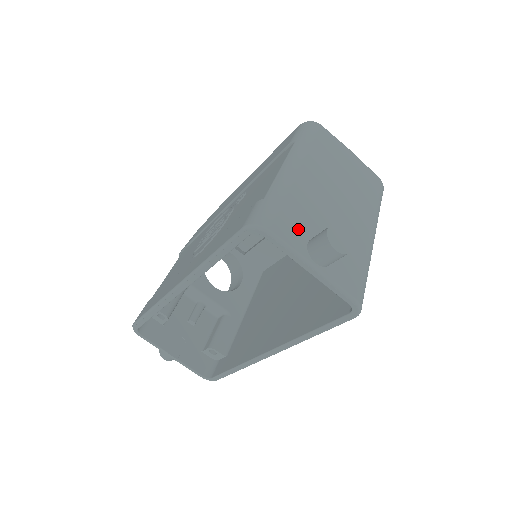
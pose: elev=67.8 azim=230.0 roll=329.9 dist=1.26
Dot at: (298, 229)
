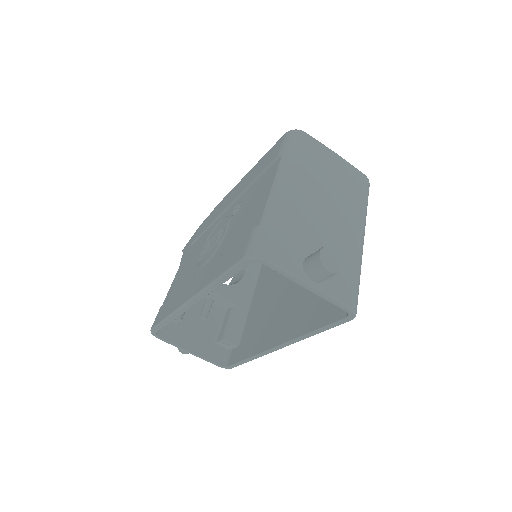
Dot at: (293, 251)
